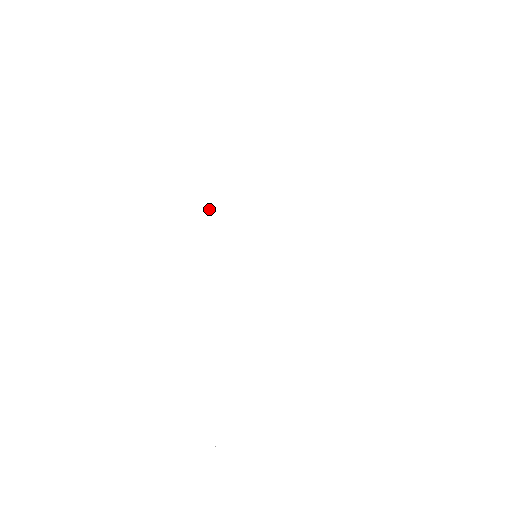
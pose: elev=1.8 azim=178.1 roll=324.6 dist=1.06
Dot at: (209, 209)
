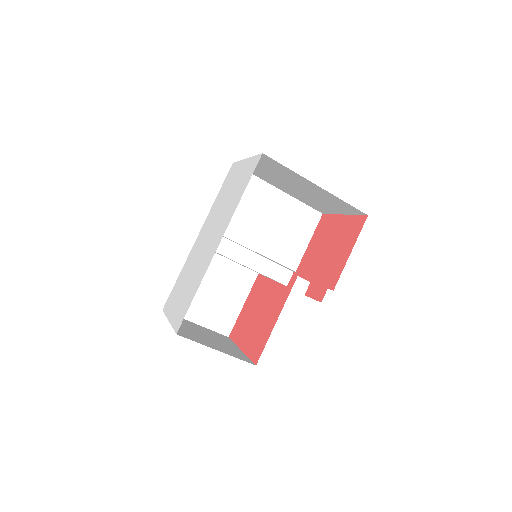
Dot at: (207, 225)
